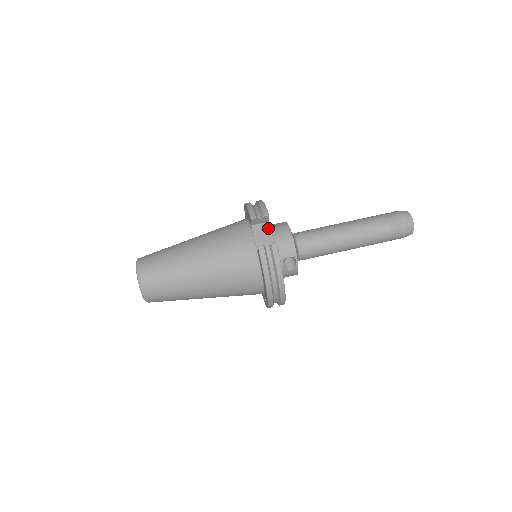
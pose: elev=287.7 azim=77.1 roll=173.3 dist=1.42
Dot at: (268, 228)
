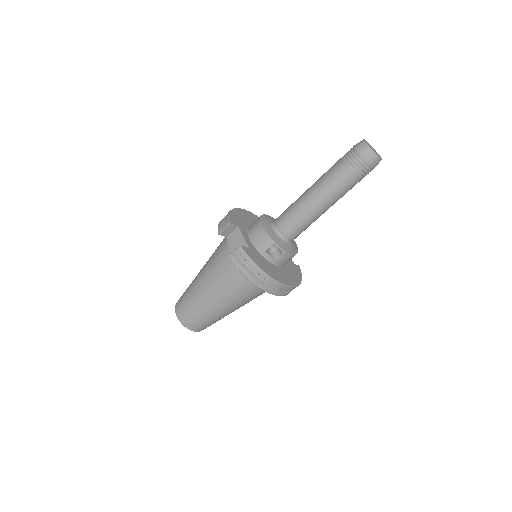
Dot at: (238, 233)
